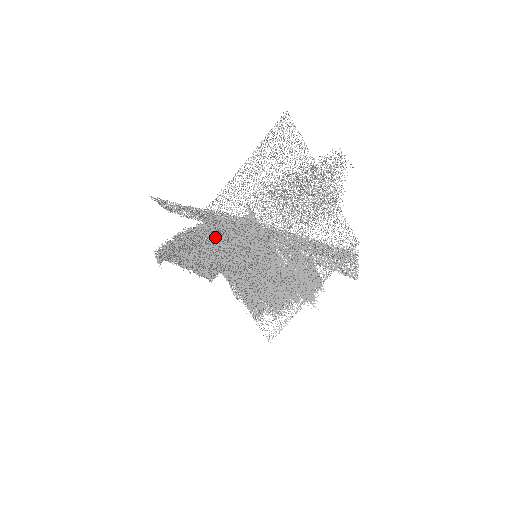
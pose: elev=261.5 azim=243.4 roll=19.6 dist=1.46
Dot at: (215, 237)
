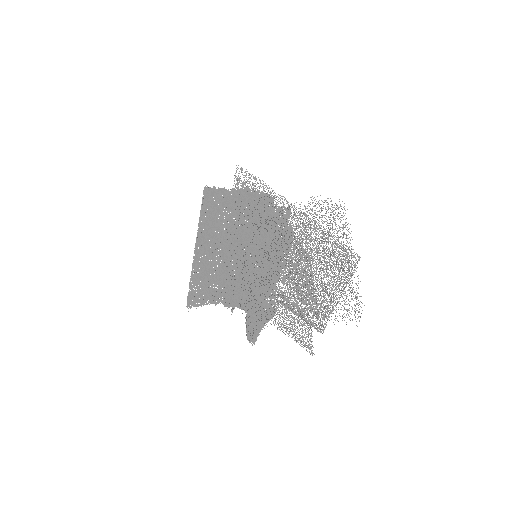
Dot at: occluded
